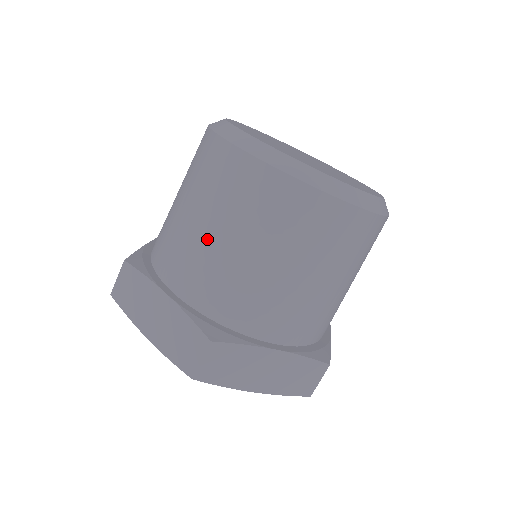
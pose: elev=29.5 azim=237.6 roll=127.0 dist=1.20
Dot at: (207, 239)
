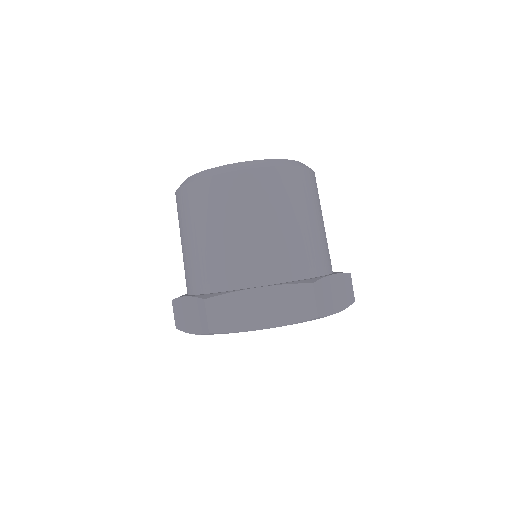
Dot at: (189, 248)
